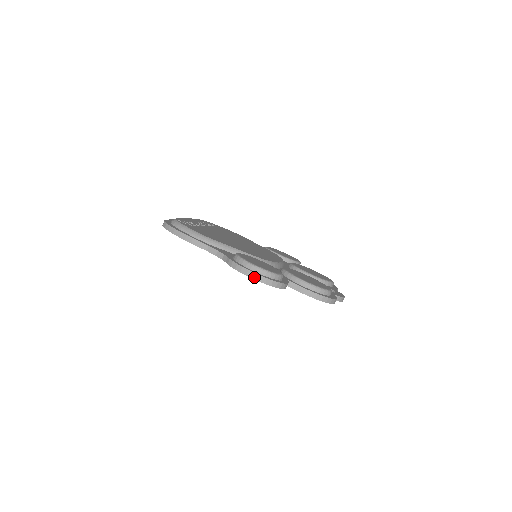
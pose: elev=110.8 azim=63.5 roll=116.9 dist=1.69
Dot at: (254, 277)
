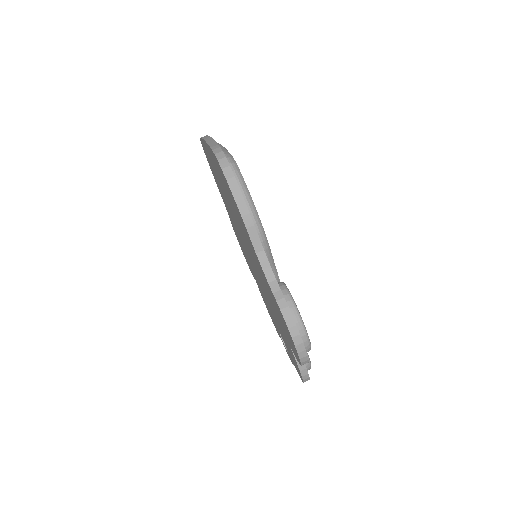
Dot at: (298, 346)
